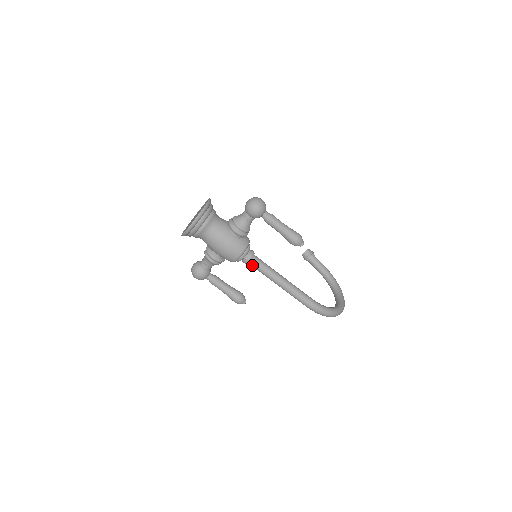
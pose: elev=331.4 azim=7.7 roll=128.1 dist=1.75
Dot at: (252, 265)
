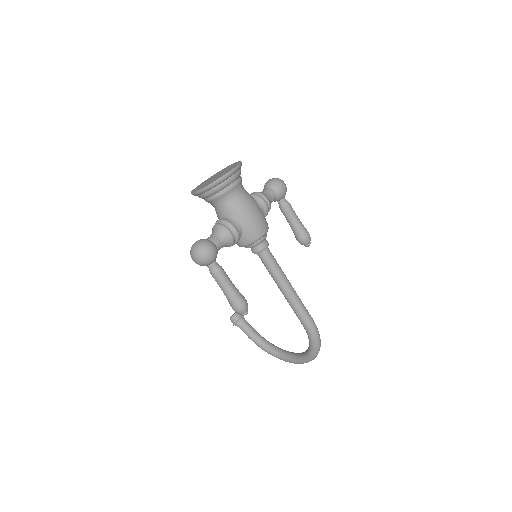
Dot at: (266, 255)
